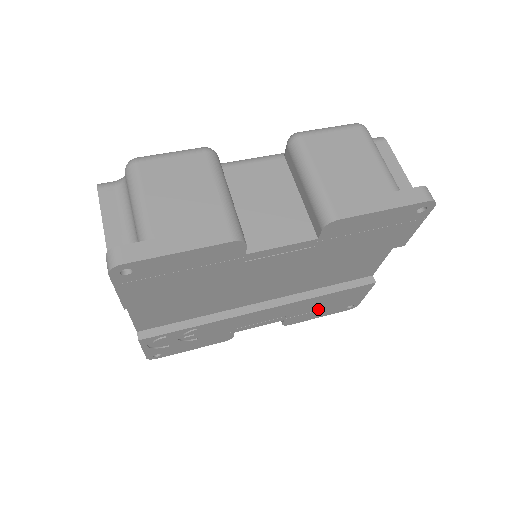
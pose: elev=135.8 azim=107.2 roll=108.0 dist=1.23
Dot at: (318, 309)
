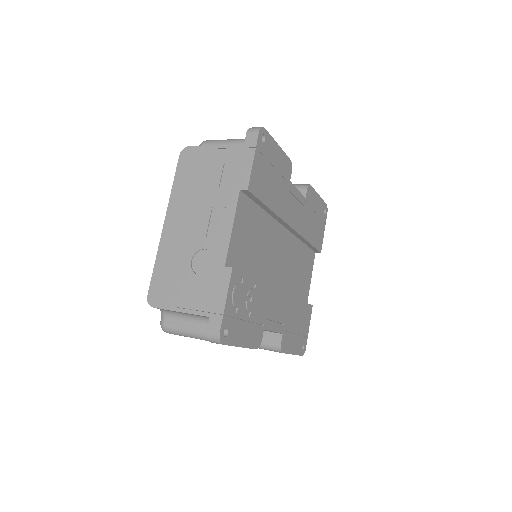
Dot at: (294, 331)
